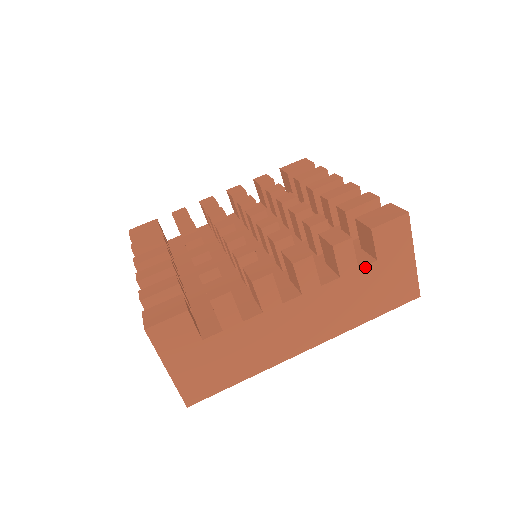
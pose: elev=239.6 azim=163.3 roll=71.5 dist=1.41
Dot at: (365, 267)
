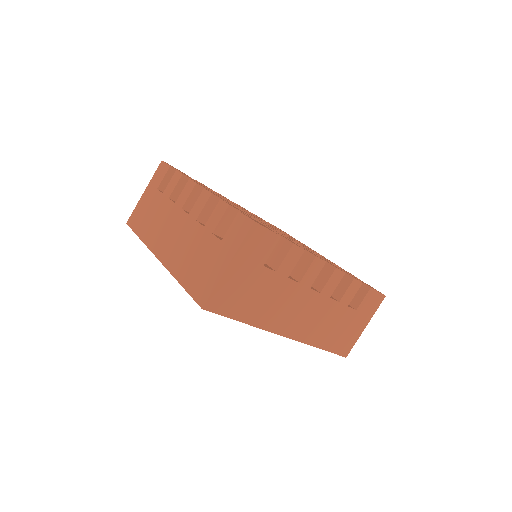
Dot at: (350, 308)
